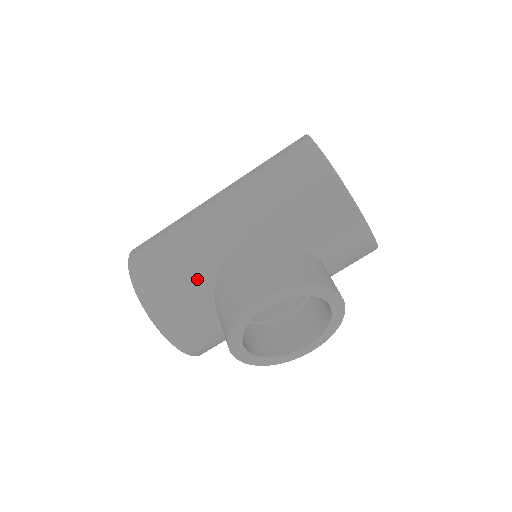
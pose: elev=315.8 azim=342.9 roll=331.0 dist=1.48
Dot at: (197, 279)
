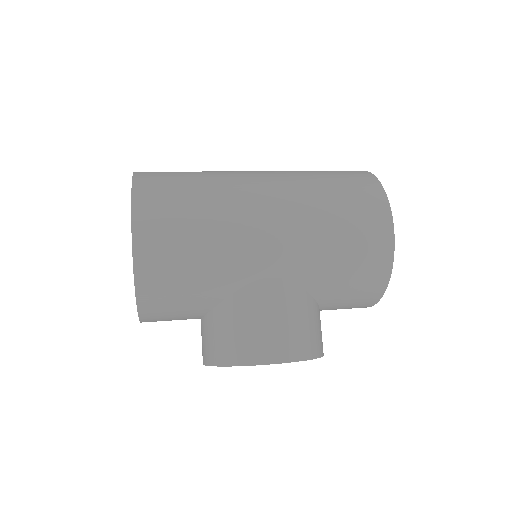
Dot at: (211, 289)
